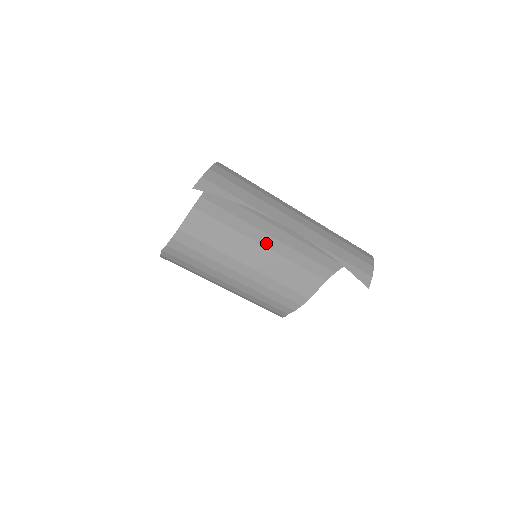
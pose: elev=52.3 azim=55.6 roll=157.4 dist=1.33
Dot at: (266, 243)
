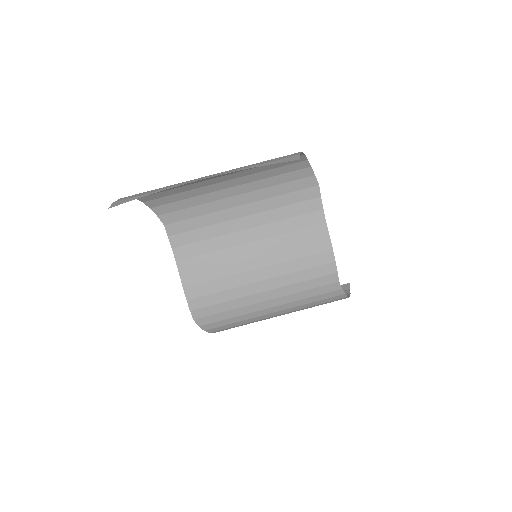
Dot at: (250, 238)
